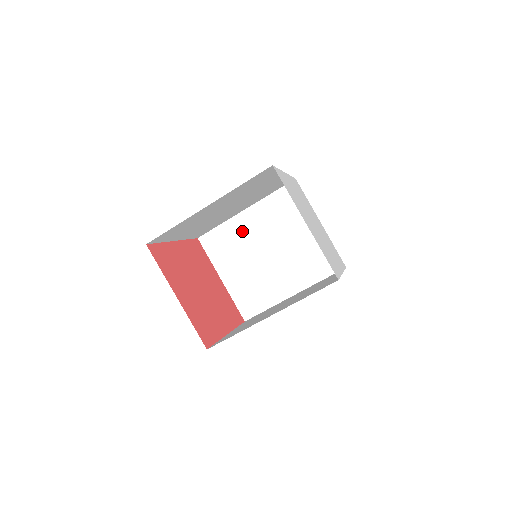
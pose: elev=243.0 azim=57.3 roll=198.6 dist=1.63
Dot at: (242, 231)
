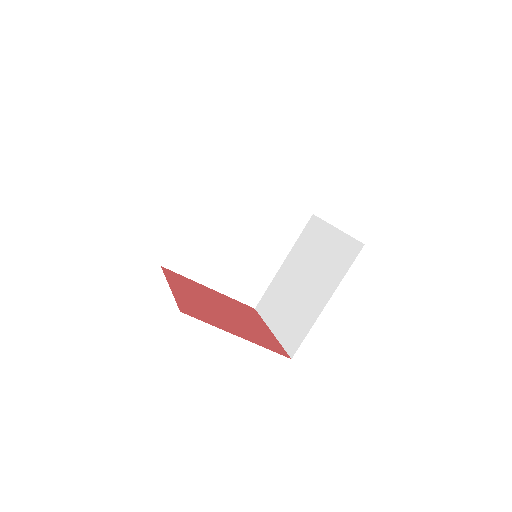
Dot at: (283, 279)
